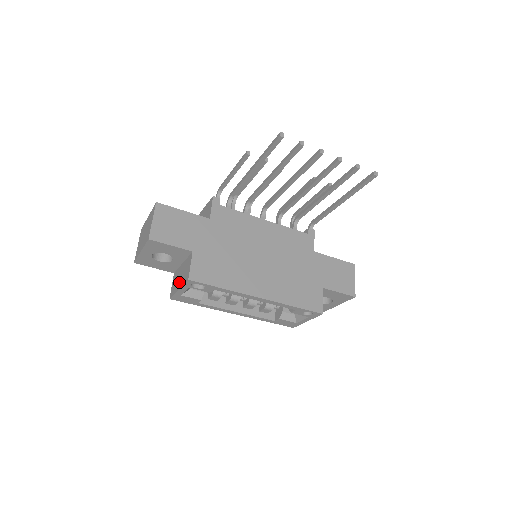
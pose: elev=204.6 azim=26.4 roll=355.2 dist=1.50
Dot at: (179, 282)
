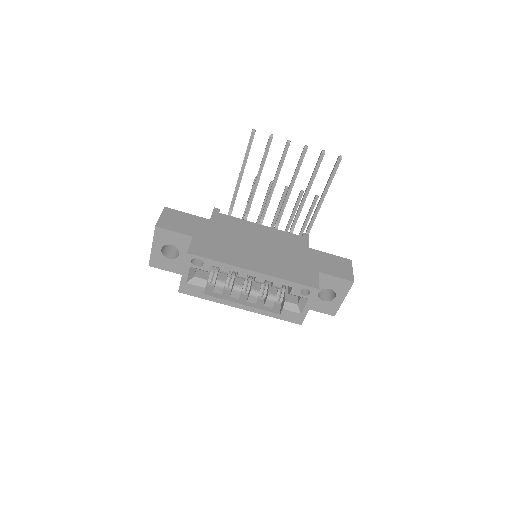
Dot at: occluded
